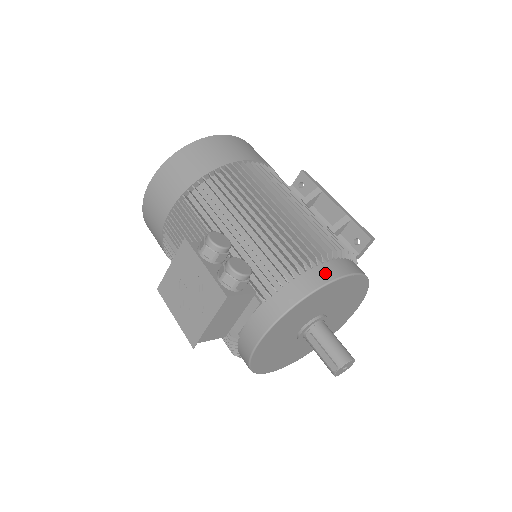
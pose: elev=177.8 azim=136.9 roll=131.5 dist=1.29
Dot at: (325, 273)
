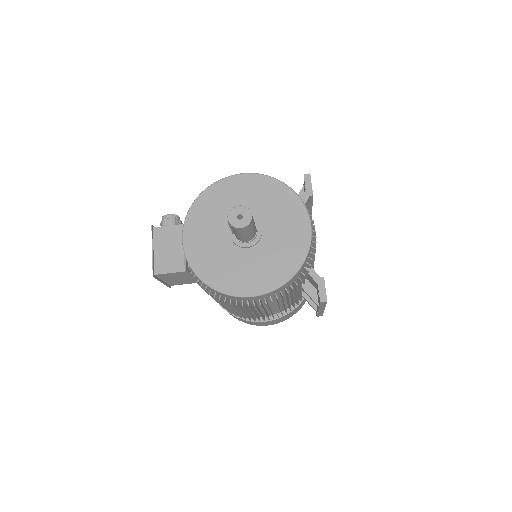
Dot at: occluded
